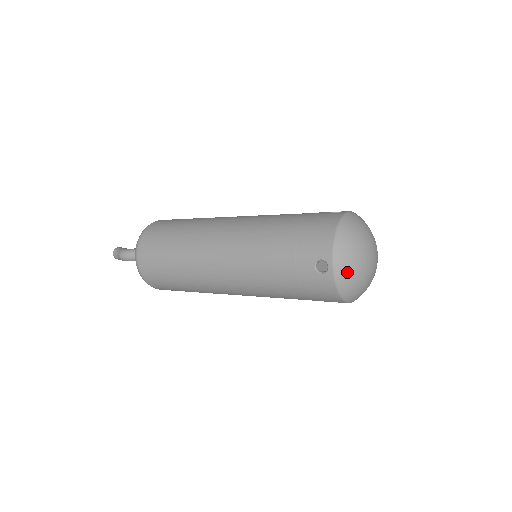
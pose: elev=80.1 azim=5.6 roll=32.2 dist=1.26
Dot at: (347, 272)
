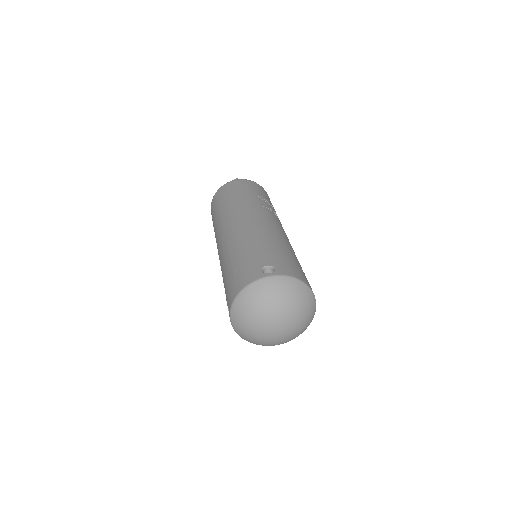
Dot at: (240, 329)
